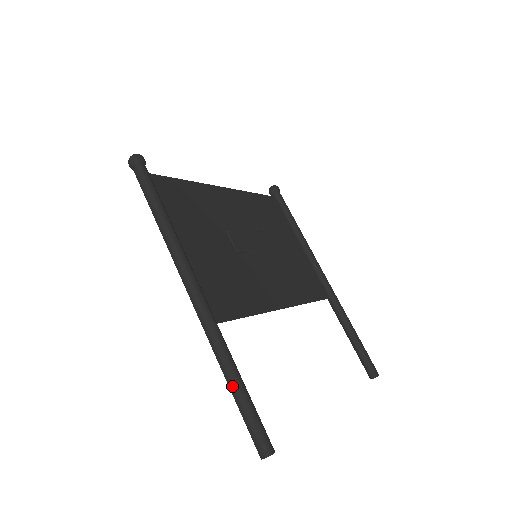
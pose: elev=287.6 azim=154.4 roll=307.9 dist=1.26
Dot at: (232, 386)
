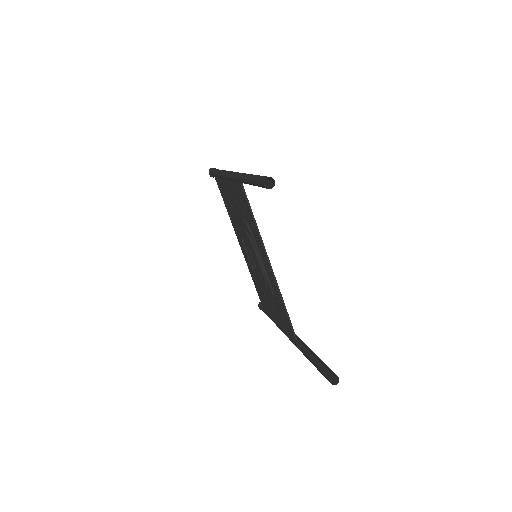
Dot at: (252, 175)
